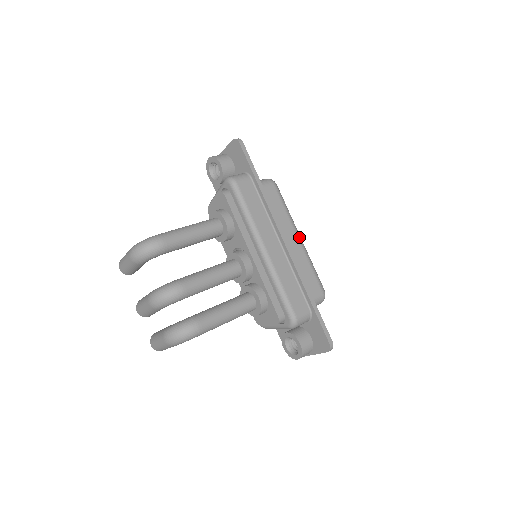
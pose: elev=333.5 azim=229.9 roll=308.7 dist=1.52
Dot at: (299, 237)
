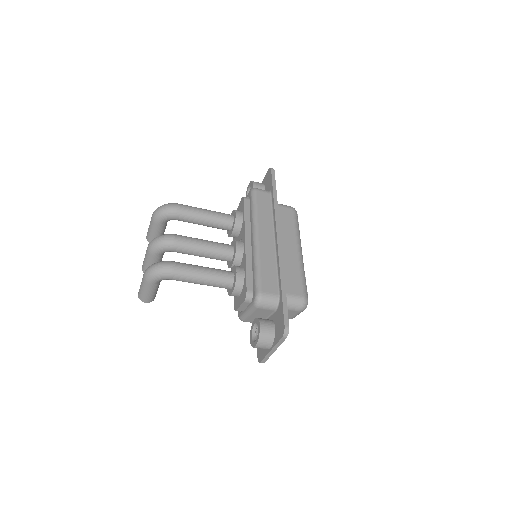
Dot at: (299, 250)
